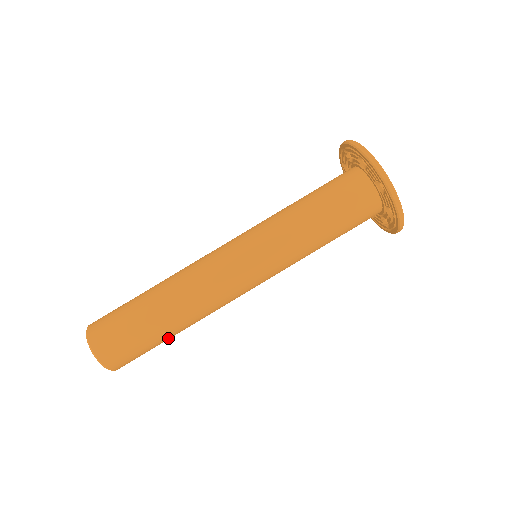
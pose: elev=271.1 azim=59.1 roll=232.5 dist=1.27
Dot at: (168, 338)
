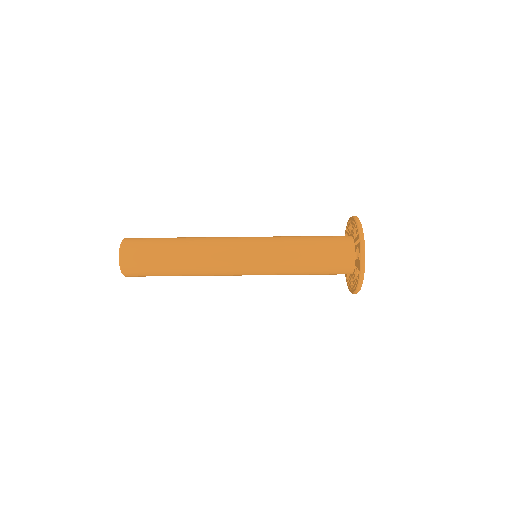
Dot at: occluded
